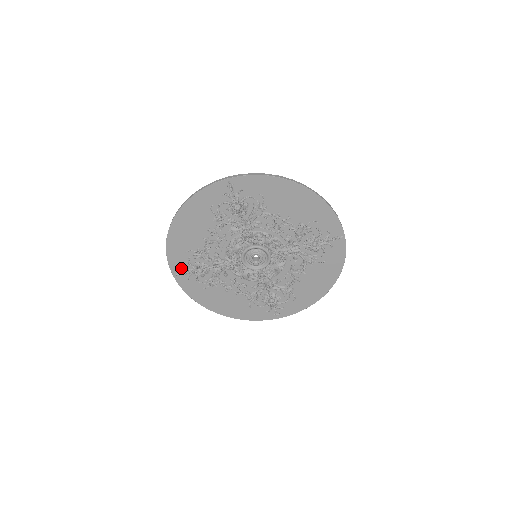
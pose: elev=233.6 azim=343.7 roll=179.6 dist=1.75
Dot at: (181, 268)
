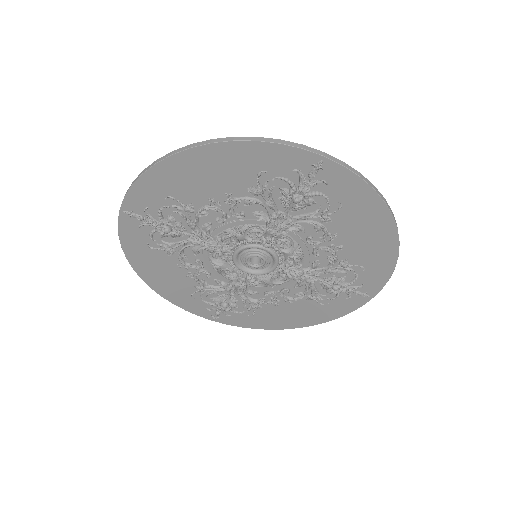
Dot at: (209, 311)
